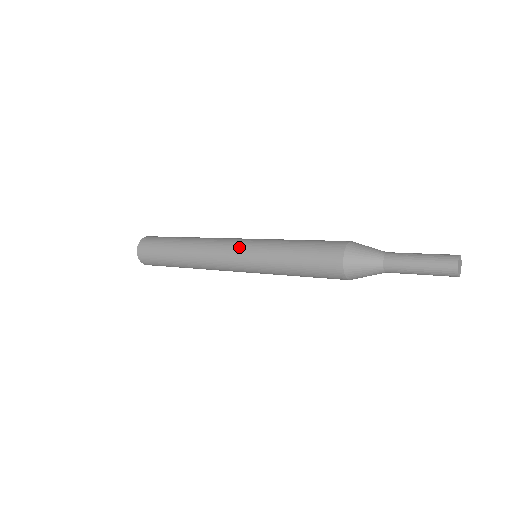
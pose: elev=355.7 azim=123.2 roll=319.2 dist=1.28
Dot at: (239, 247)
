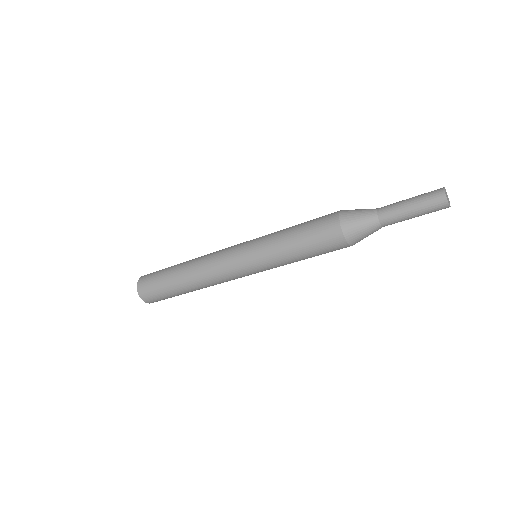
Dot at: (239, 246)
